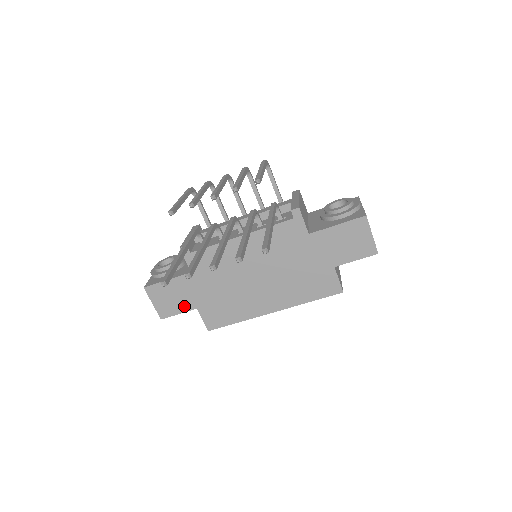
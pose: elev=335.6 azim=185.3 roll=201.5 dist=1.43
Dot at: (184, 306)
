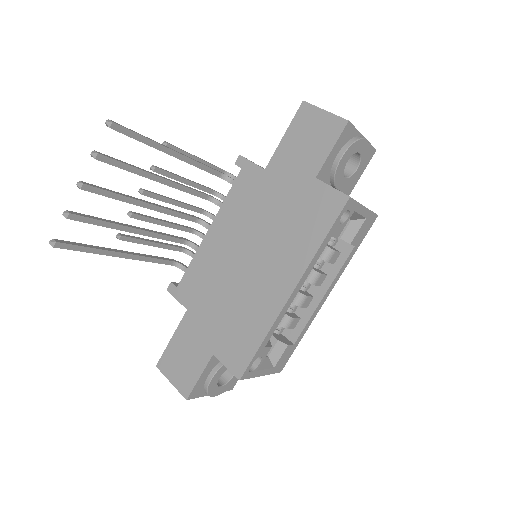
Dot at: (200, 361)
